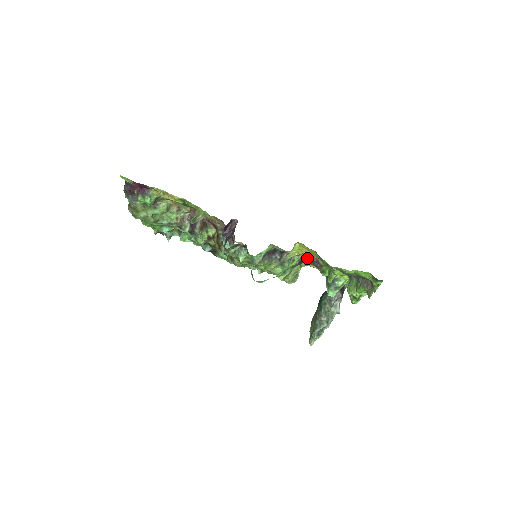
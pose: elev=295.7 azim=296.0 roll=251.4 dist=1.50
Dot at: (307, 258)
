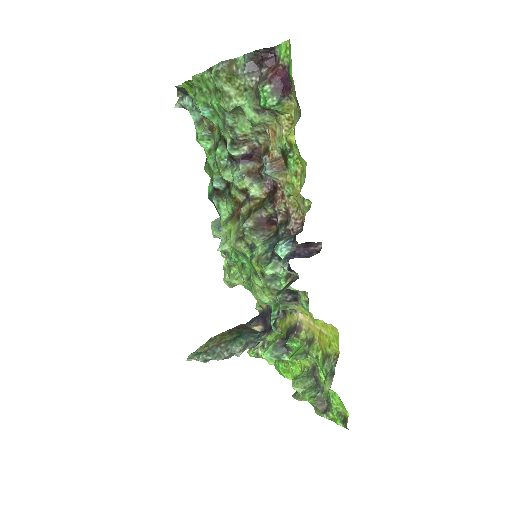
Dot at: occluded
